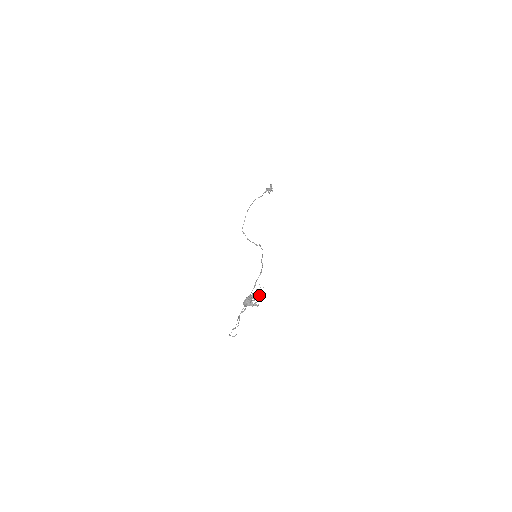
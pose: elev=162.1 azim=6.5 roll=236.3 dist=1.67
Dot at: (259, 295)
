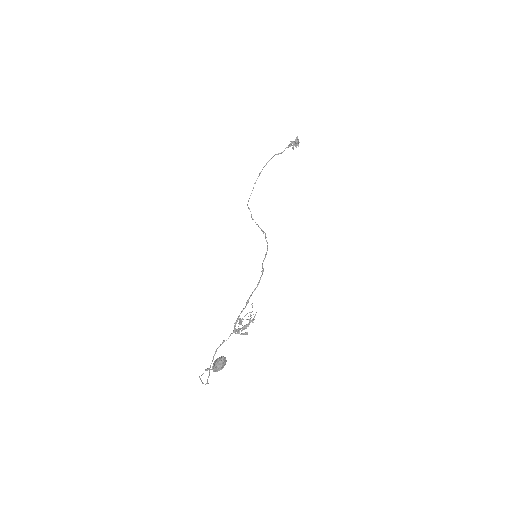
Dot at: (249, 323)
